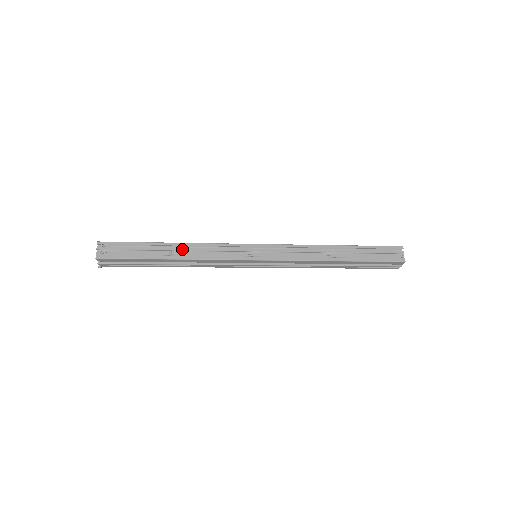
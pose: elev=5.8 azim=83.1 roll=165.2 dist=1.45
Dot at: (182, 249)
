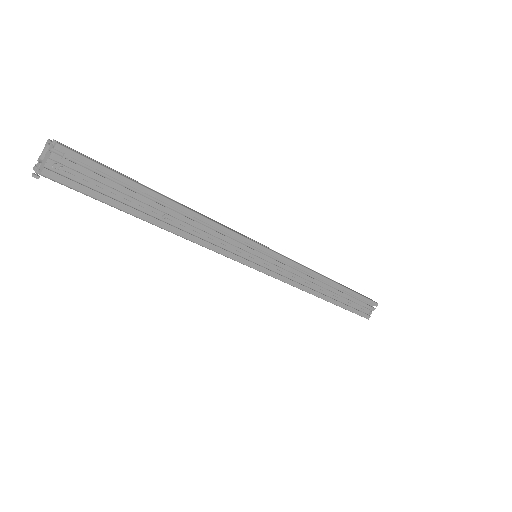
Dot at: (183, 218)
